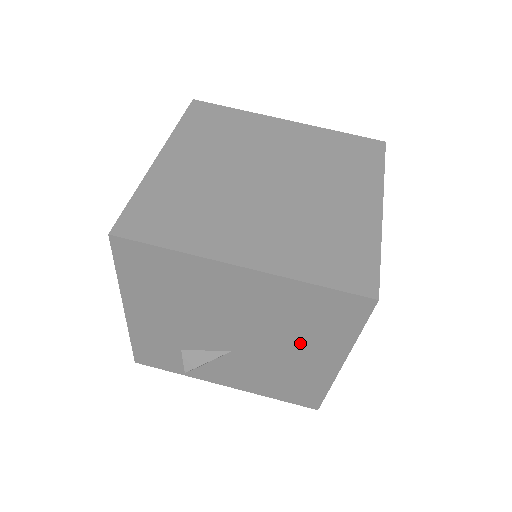
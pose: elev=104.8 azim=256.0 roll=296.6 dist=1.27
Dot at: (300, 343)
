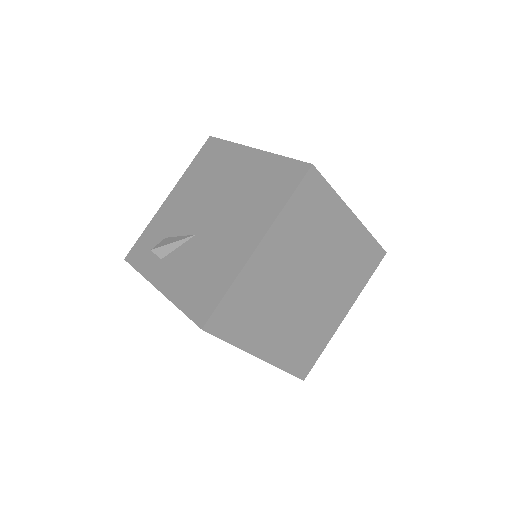
Dot at: (245, 218)
